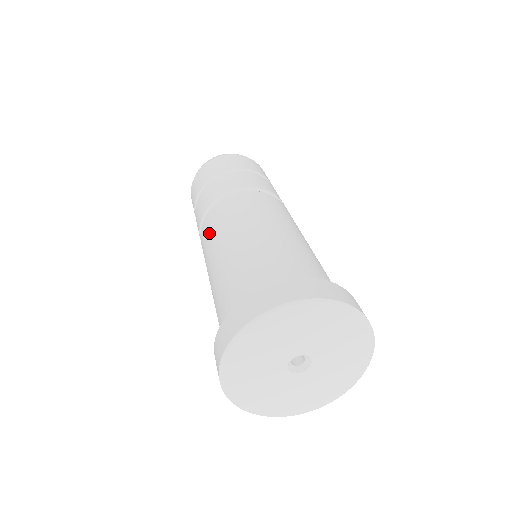
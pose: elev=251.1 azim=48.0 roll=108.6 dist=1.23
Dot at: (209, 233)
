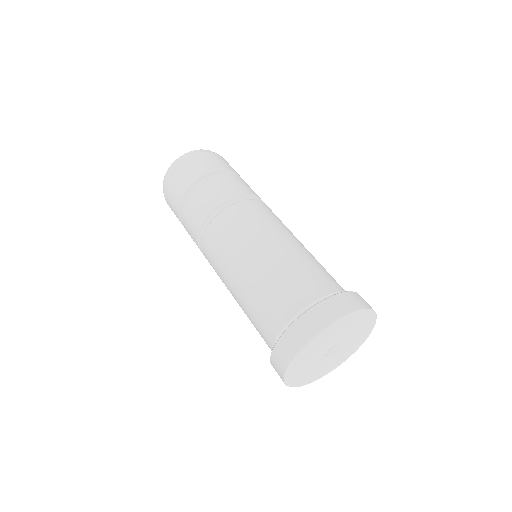
Dot at: (214, 264)
